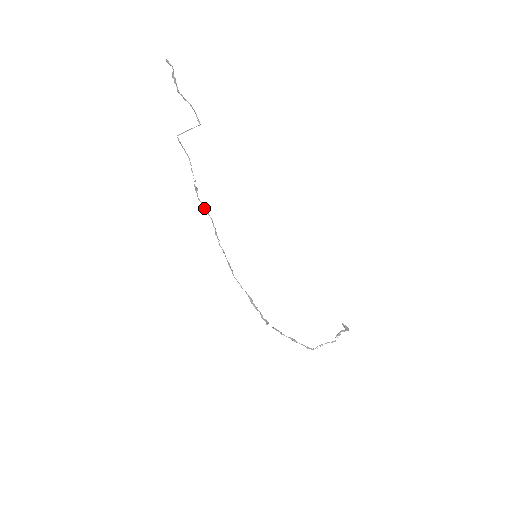
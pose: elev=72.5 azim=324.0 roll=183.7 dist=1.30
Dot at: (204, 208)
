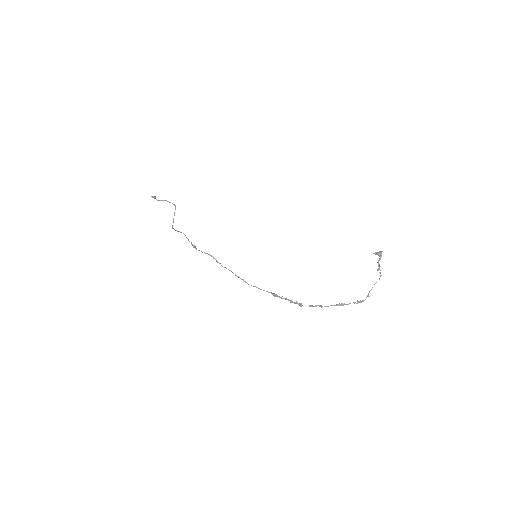
Dot at: (202, 252)
